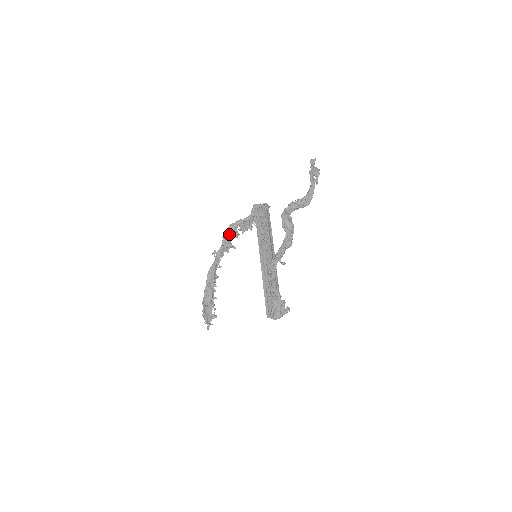
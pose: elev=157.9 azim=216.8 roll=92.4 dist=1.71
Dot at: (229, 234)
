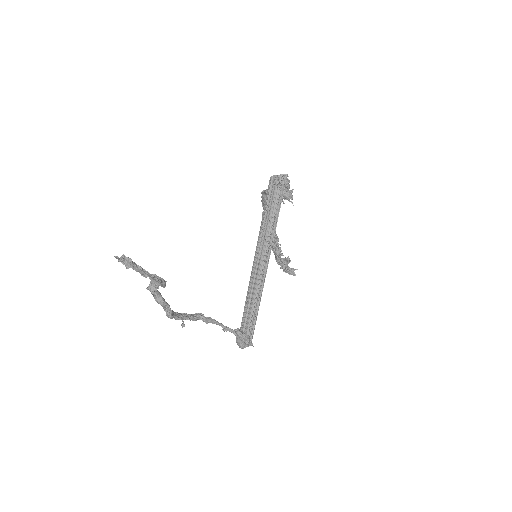
Dot at: (263, 202)
